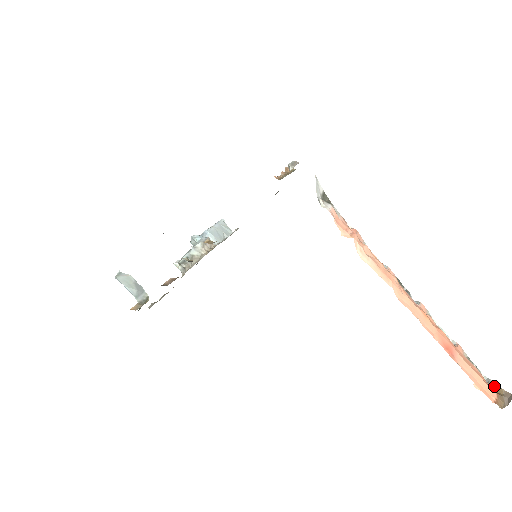
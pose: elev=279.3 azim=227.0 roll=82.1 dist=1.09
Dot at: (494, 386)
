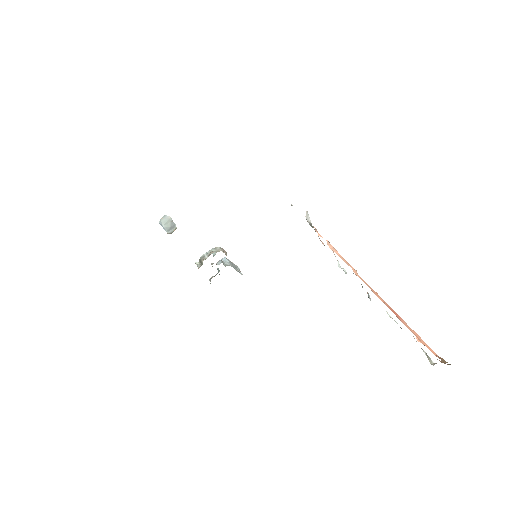
Dot at: (441, 361)
